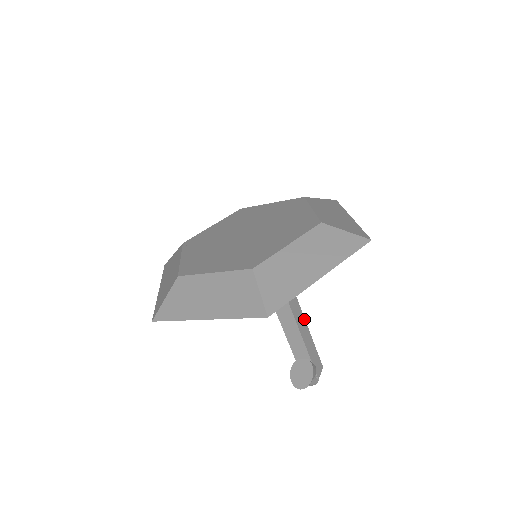
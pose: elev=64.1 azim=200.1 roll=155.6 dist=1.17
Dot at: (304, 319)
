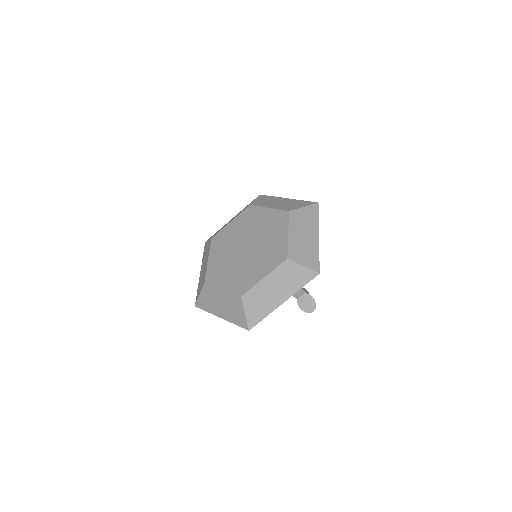
Dot at: occluded
